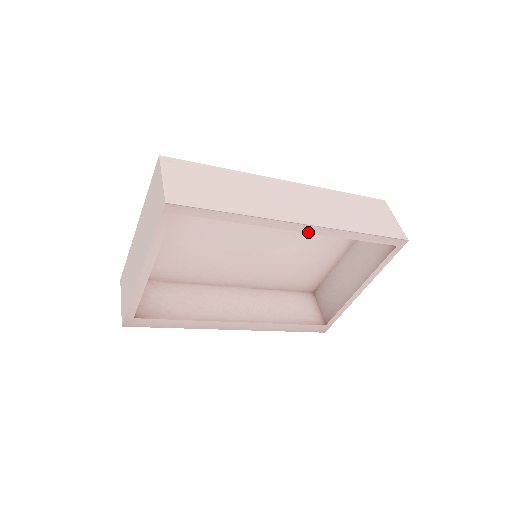
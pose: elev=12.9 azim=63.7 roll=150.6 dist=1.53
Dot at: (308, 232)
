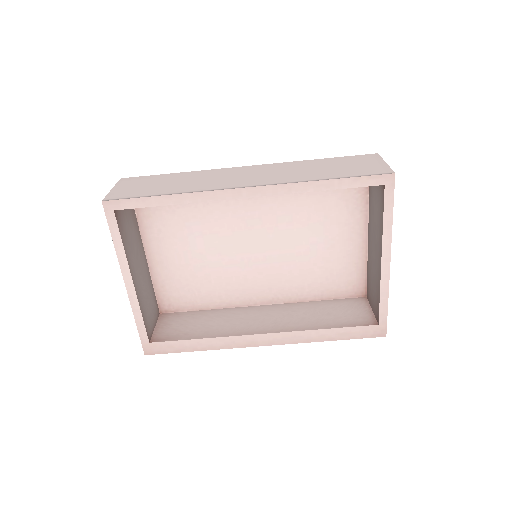
Dot at: (258, 196)
